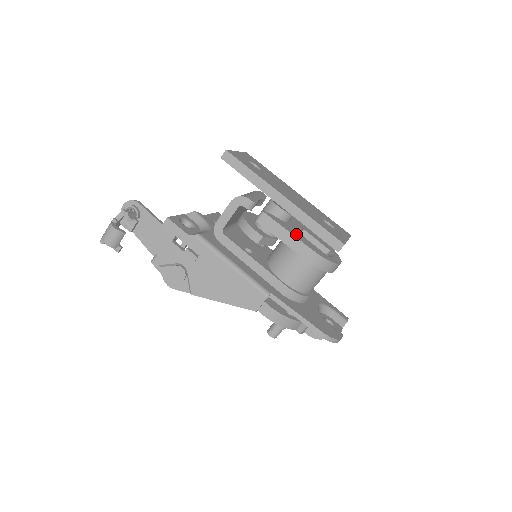
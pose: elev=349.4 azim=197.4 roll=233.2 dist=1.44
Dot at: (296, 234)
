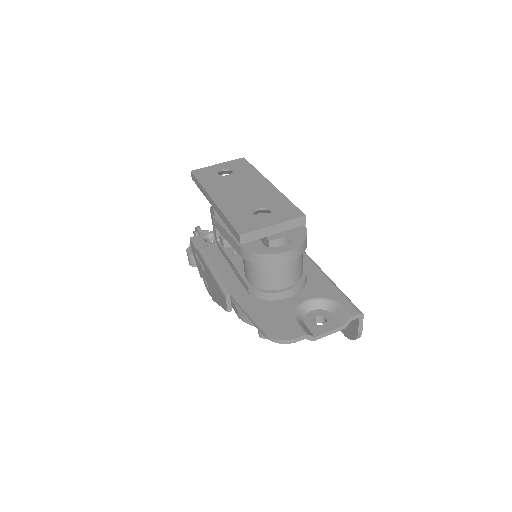
Dot at: occluded
